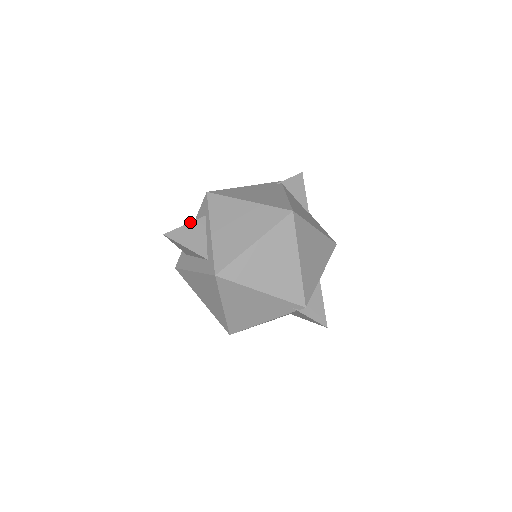
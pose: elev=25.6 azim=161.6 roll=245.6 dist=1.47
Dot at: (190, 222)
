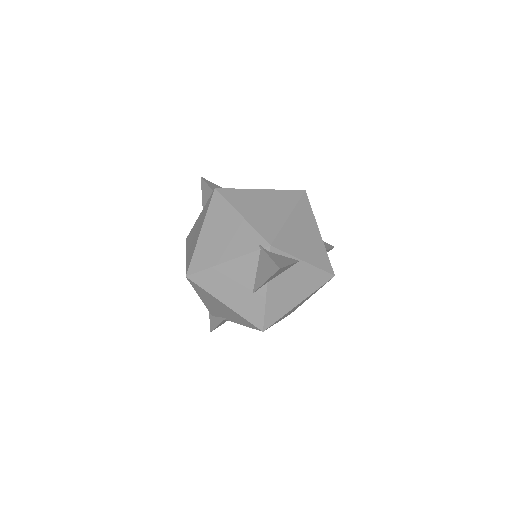
Dot at: occluded
